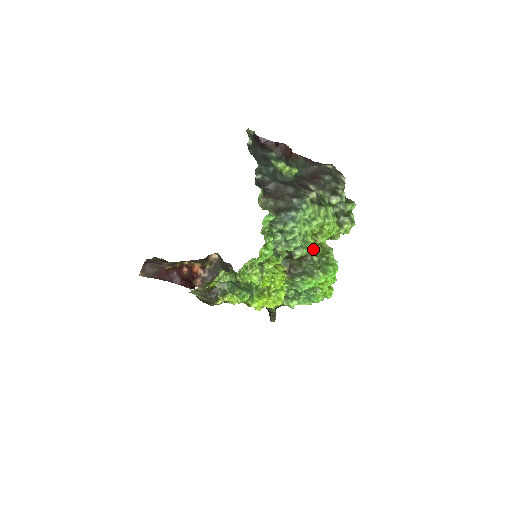
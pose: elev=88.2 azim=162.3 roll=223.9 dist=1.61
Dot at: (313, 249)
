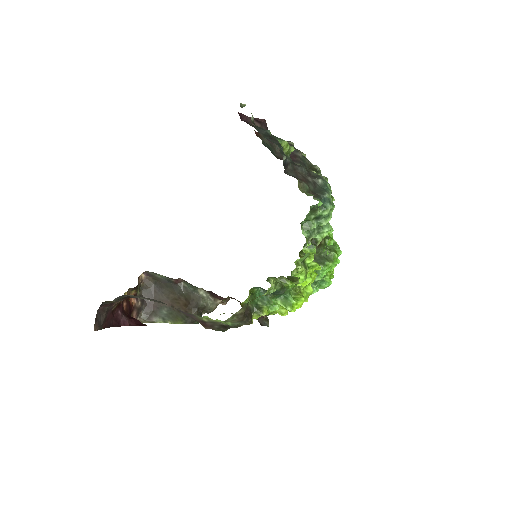
Dot at: occluded
